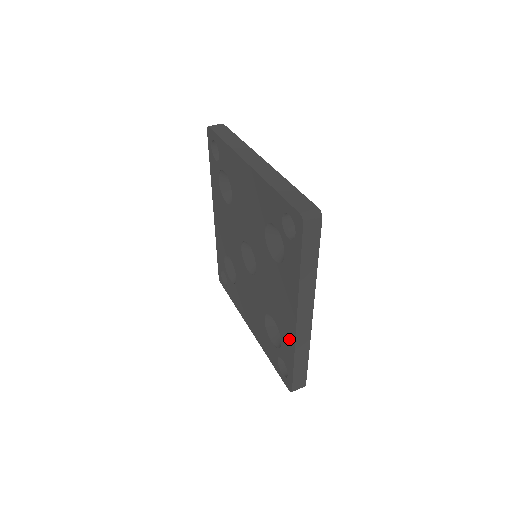
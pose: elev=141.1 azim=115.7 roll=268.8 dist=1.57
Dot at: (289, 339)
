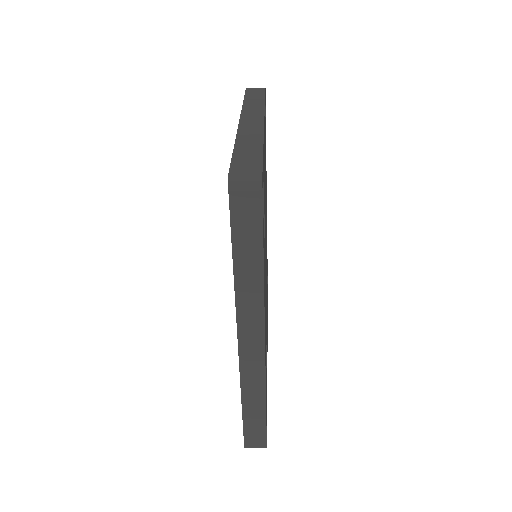
Dot at: occluded
